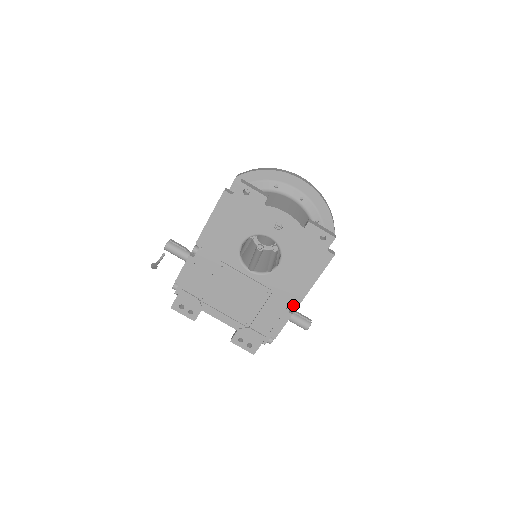
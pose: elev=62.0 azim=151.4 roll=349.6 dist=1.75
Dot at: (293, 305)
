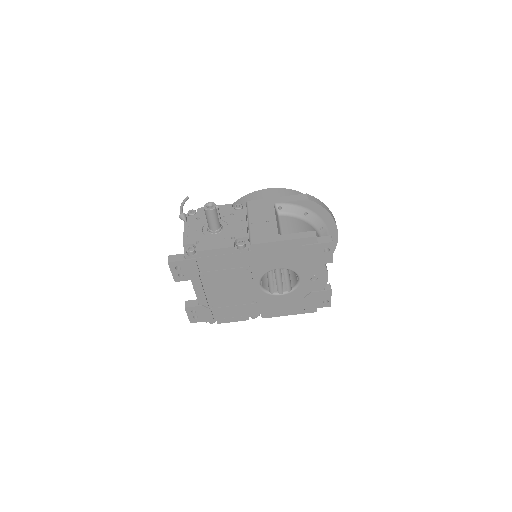
Dot at: (256, 316)
